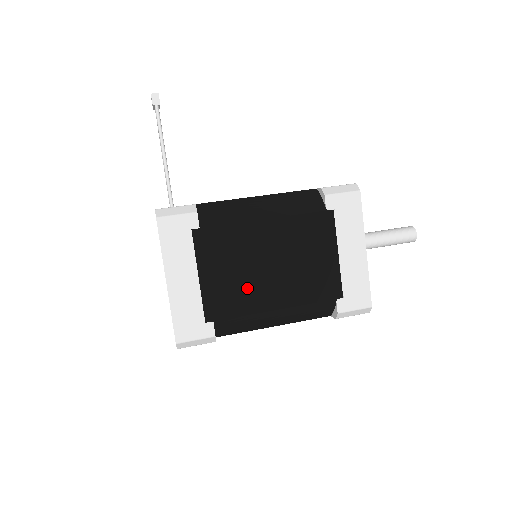
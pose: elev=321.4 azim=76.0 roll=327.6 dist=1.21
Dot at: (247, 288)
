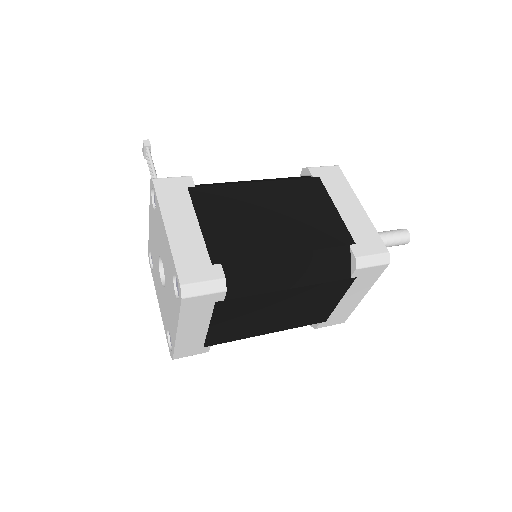
Dot at: (252, 234)
